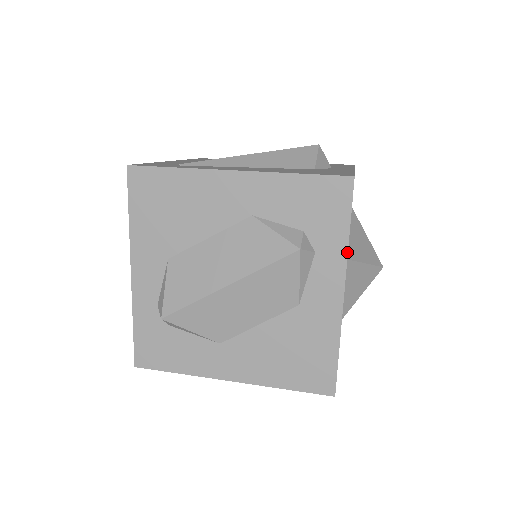
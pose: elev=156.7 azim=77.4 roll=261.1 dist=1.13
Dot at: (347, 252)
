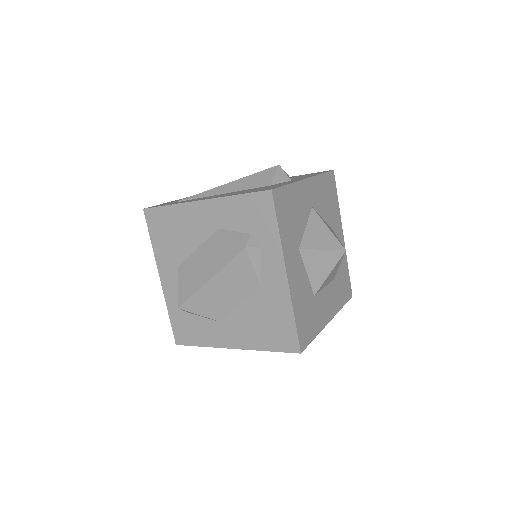
Dot at: (281, 244)
